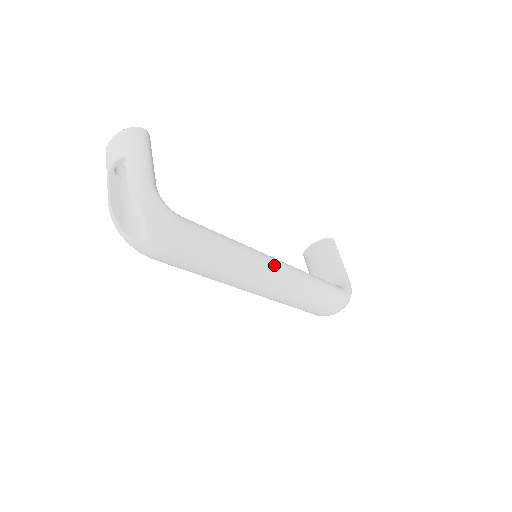
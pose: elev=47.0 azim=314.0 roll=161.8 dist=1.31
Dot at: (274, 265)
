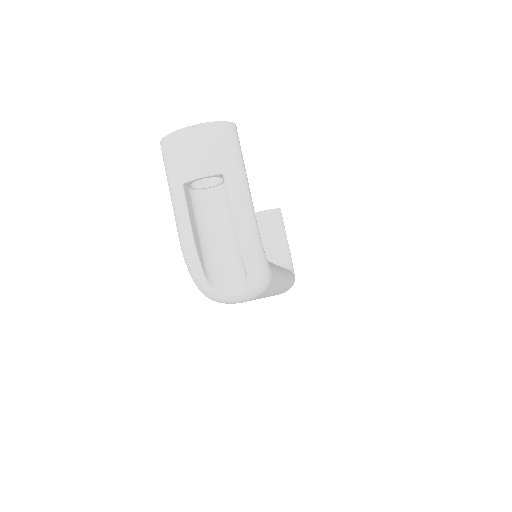
Dot at: (286, 280)
